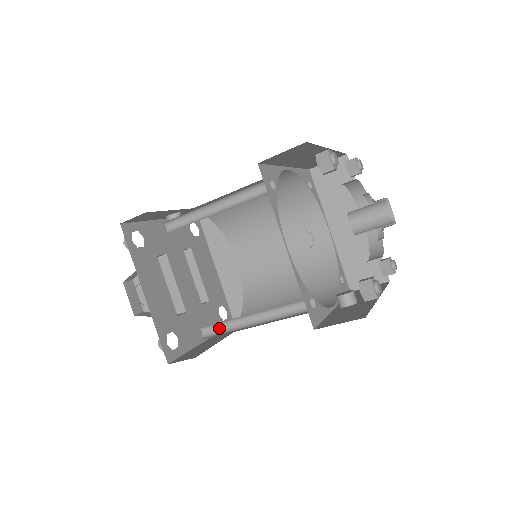
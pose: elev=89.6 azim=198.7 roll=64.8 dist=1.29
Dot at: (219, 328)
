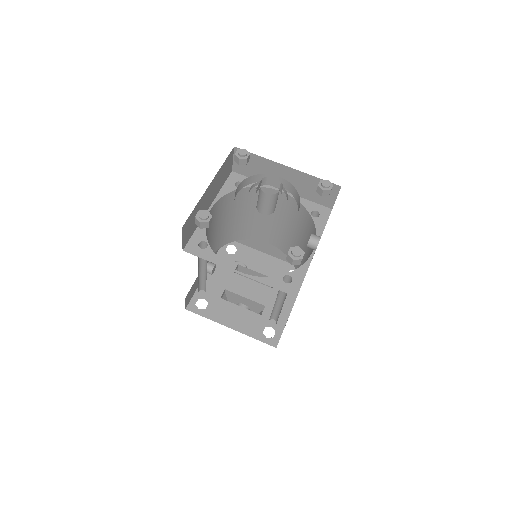
Dot at: (276, 313)
